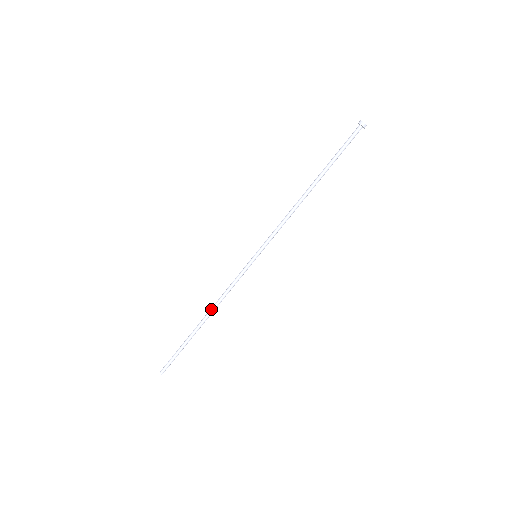
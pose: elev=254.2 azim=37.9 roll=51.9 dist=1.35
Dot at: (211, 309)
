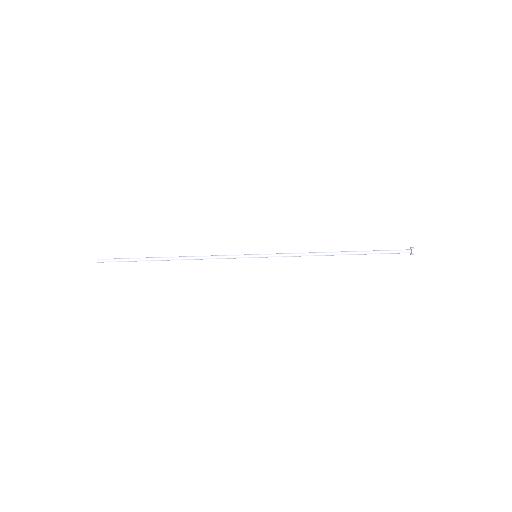
Dot at: (186, 257)
